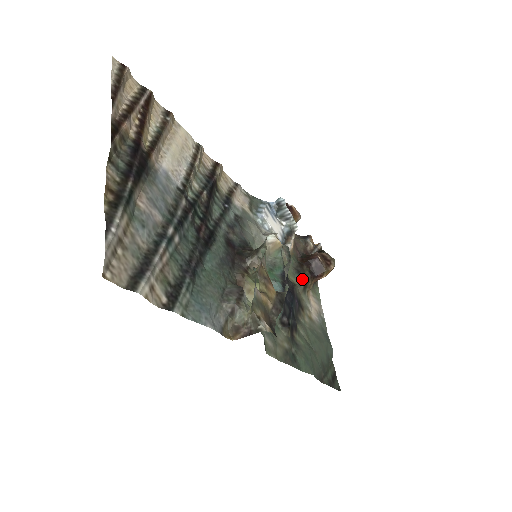
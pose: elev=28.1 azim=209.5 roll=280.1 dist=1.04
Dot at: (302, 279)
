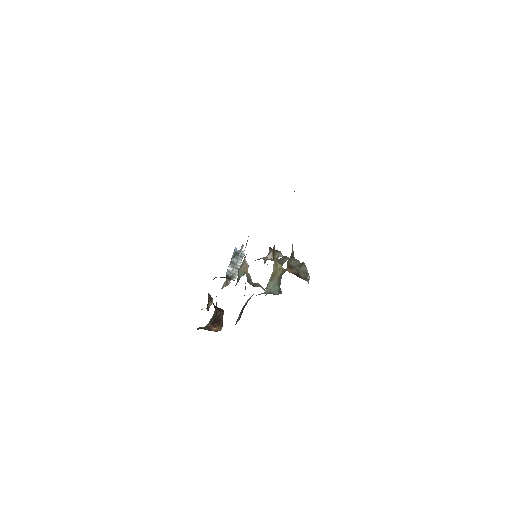
Dot at: (216, 312)
